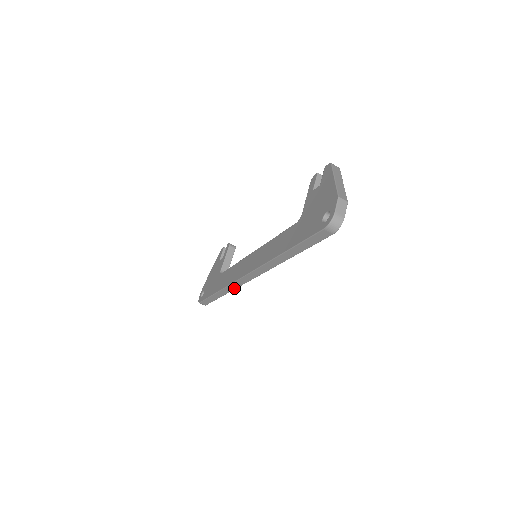
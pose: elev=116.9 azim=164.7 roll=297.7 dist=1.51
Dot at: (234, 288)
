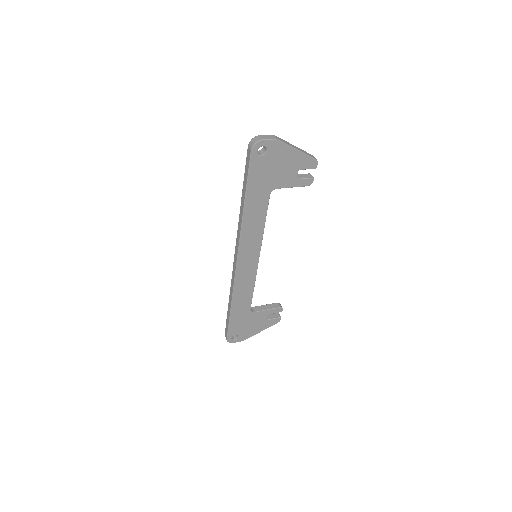
Dot at: (233, 288)
